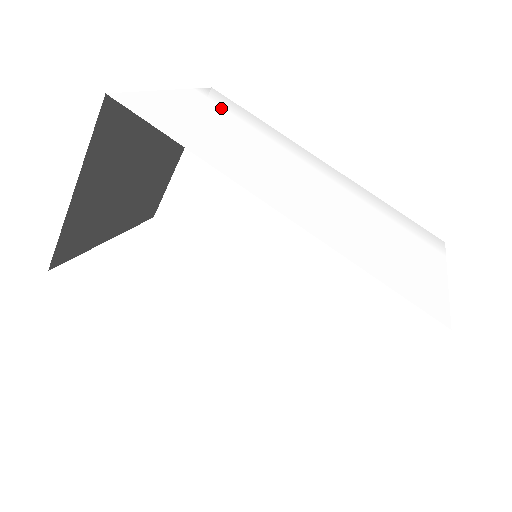
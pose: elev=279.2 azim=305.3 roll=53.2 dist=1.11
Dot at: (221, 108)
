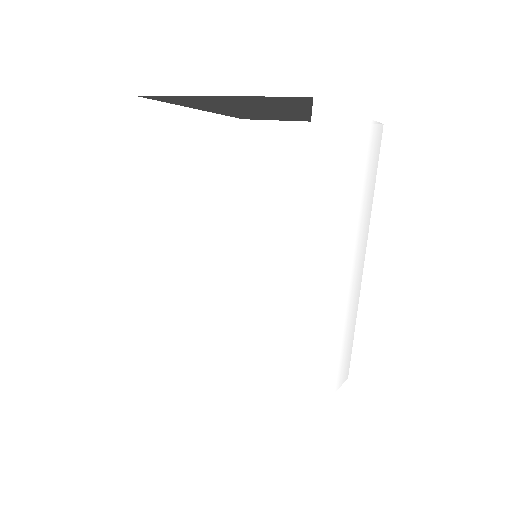
Dot at: (365, 157)
